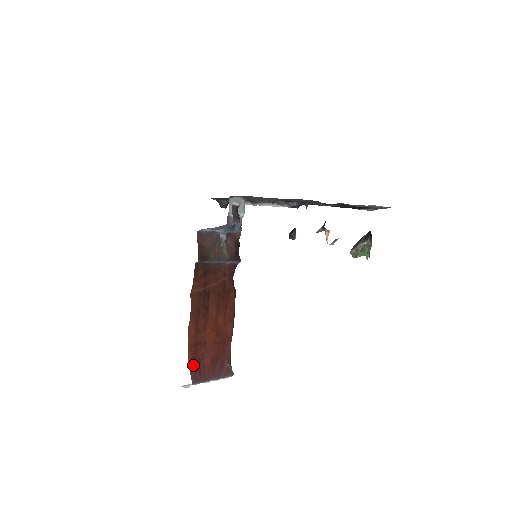
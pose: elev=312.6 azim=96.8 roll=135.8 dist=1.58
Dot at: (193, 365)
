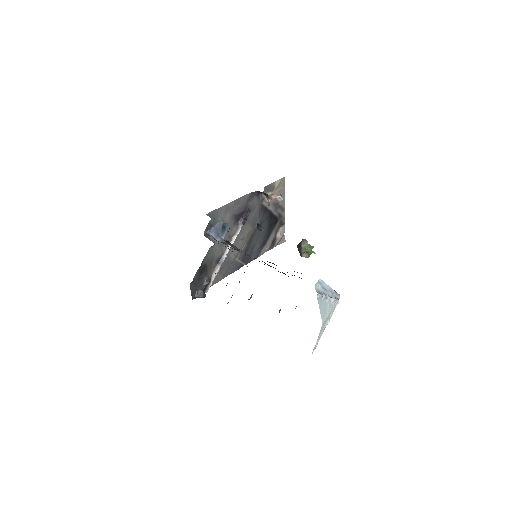
Dot at: occluded
